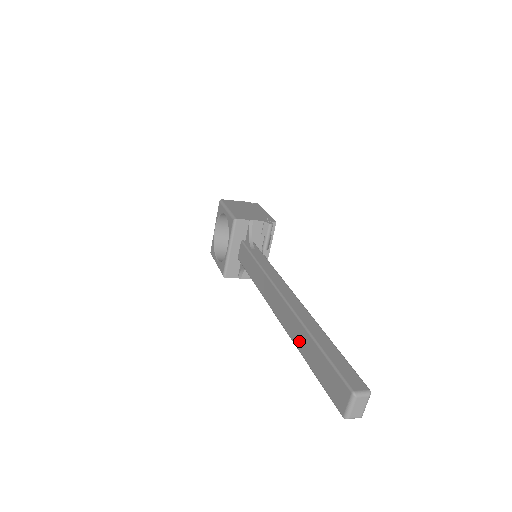
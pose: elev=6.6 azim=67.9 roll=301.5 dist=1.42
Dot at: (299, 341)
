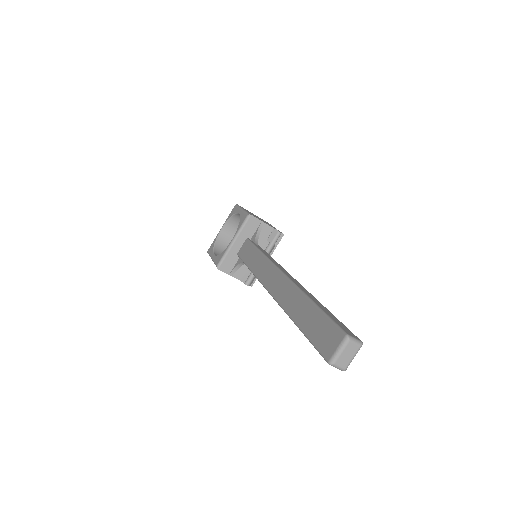
Dot at: (292, 306)
